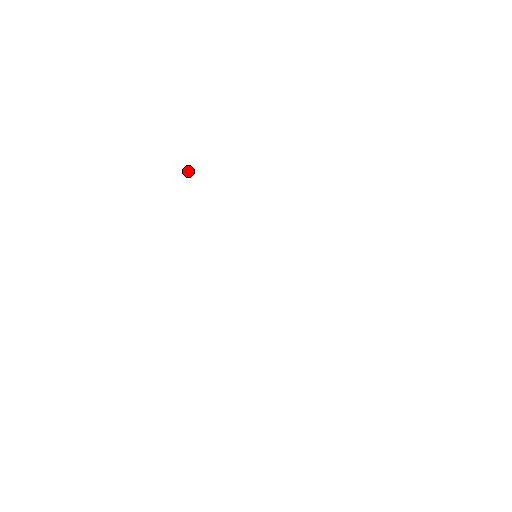
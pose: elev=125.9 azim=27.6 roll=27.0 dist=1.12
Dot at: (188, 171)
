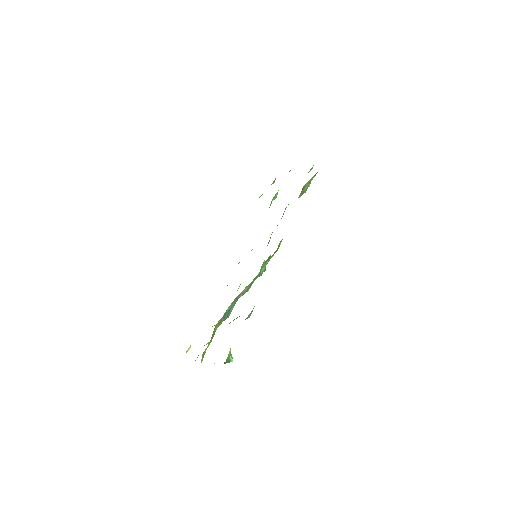
Dot at: occluded
